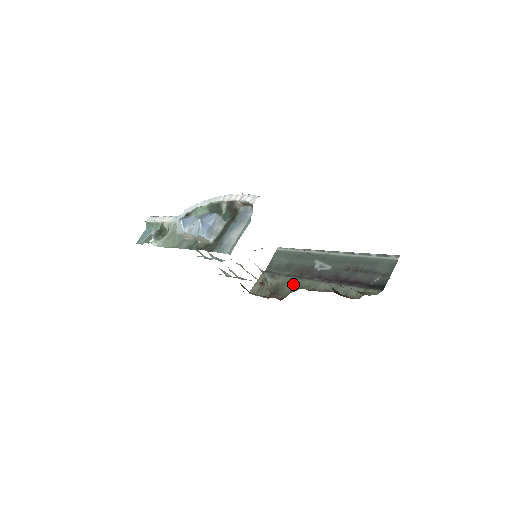
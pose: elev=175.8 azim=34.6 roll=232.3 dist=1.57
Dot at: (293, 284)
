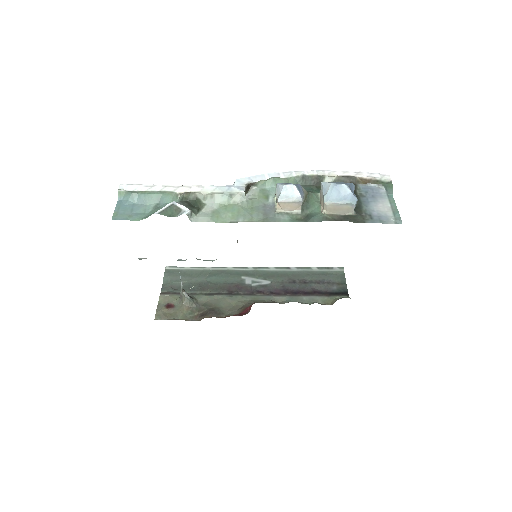
Dot at: (229, 301)
